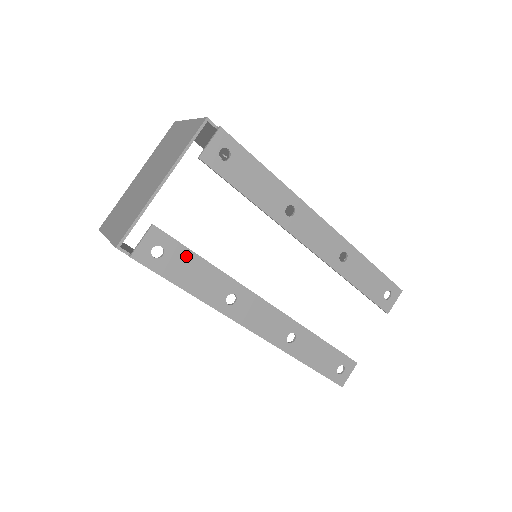
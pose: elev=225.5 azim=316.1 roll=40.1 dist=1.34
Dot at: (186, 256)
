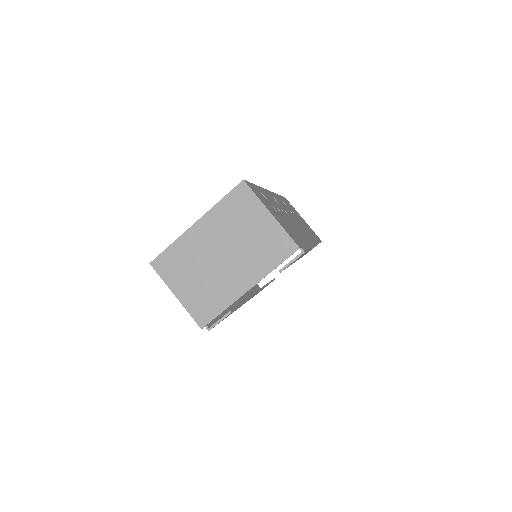
Dot at: occluded
